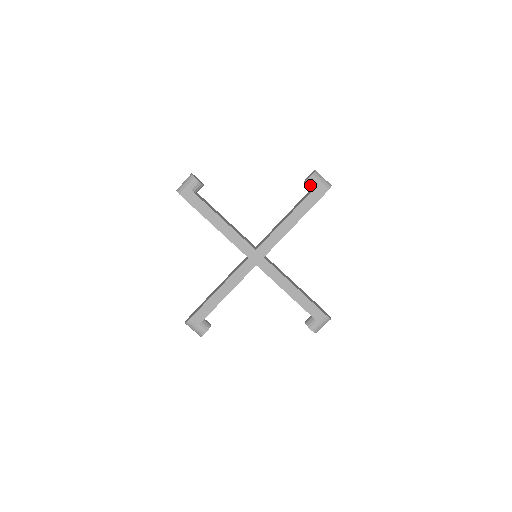
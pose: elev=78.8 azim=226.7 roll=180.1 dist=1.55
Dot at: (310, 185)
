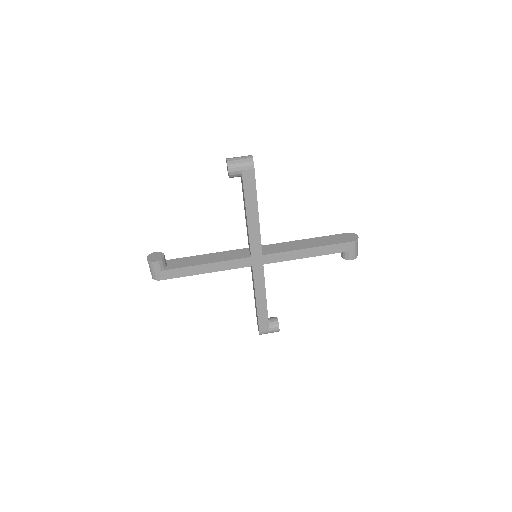
Dot at: occluded
